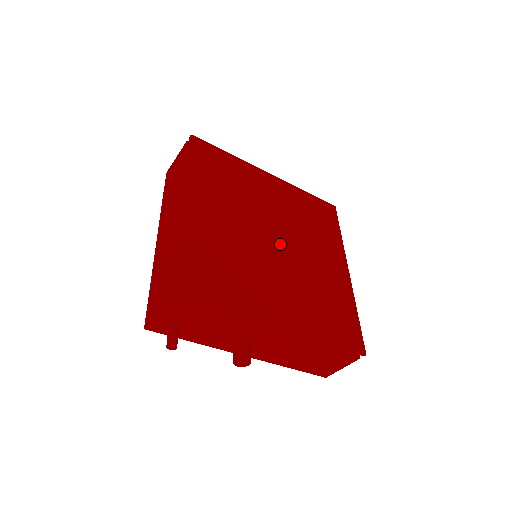
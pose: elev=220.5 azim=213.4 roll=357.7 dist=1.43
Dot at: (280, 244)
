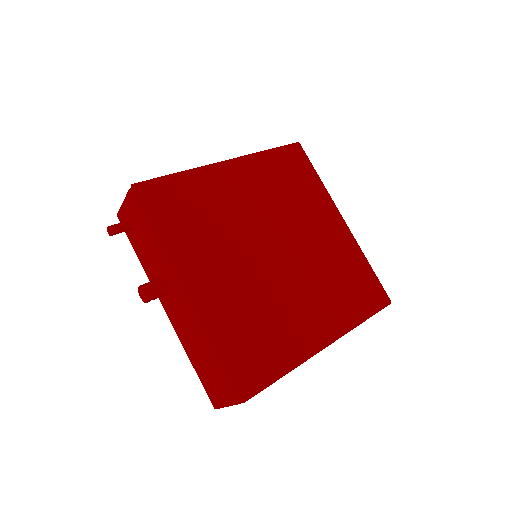
Dot at: (277, 256)
